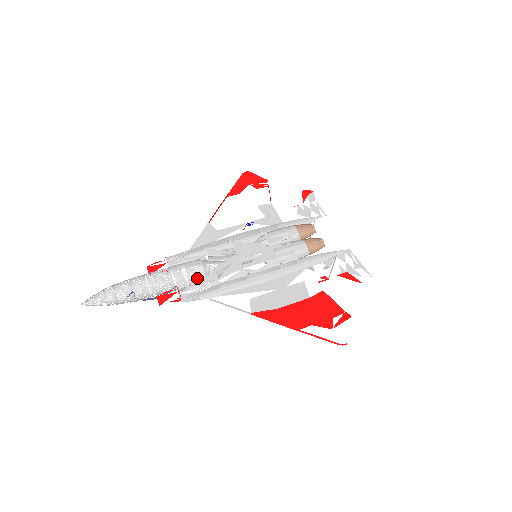
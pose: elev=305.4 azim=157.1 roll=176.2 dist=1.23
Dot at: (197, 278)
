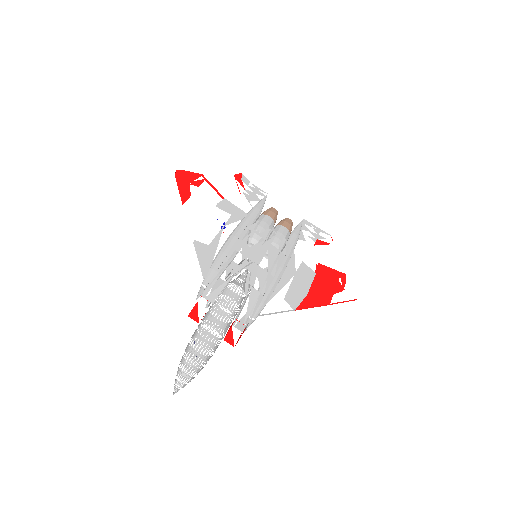
Dot at: occluded
